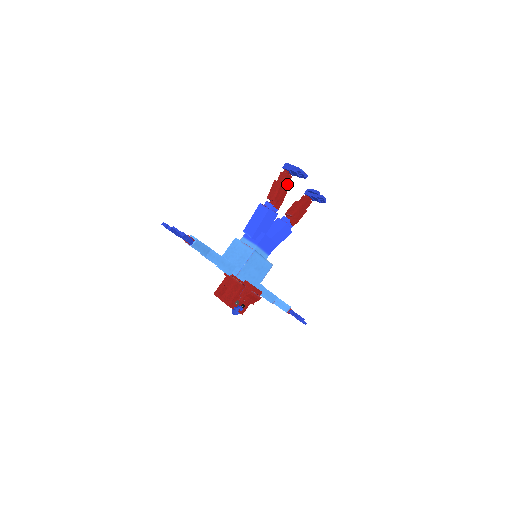
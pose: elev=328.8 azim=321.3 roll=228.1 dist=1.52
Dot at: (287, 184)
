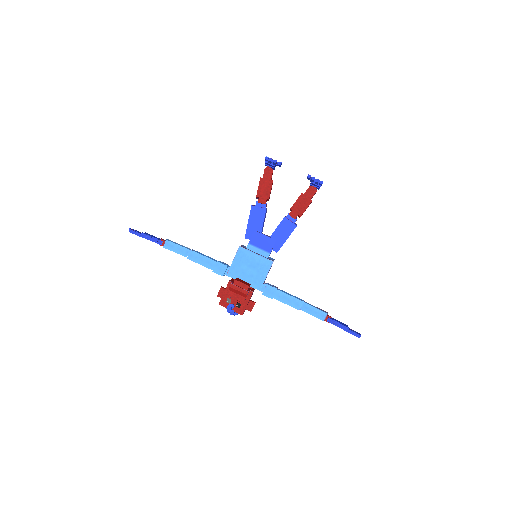
Dot at: (269, 178)
